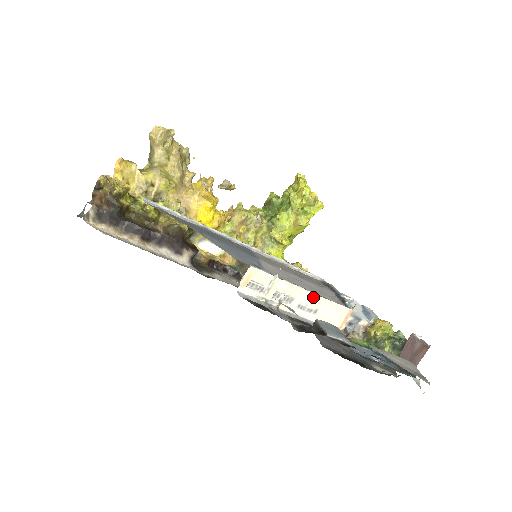
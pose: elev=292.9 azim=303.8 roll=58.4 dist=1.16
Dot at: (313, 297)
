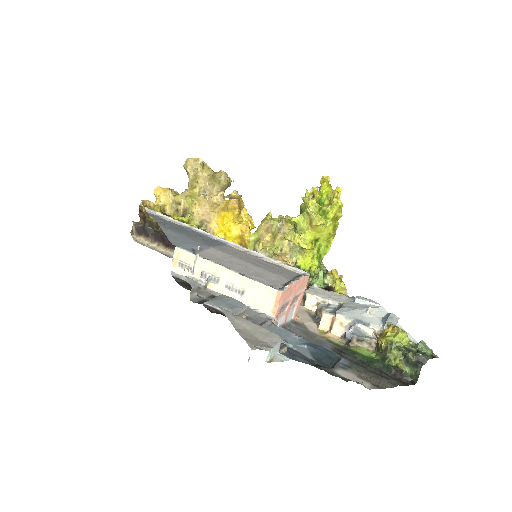
Dot at: (236, 276)
